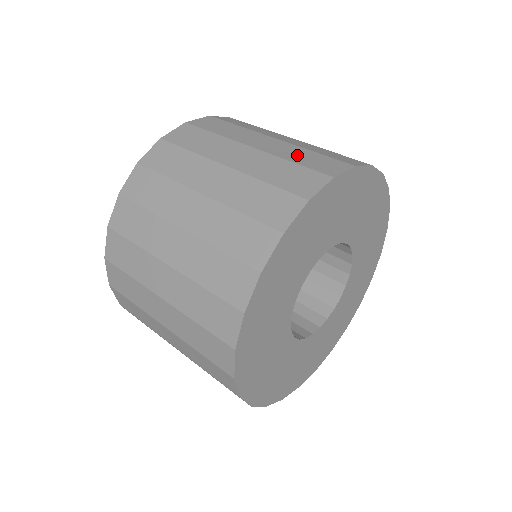
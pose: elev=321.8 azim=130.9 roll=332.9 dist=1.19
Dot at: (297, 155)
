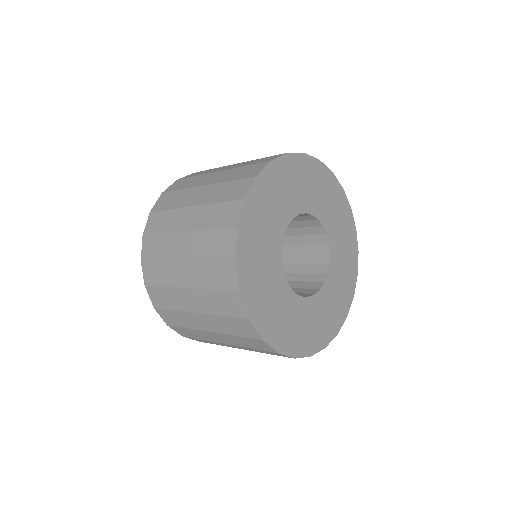
Dot at: occluded
